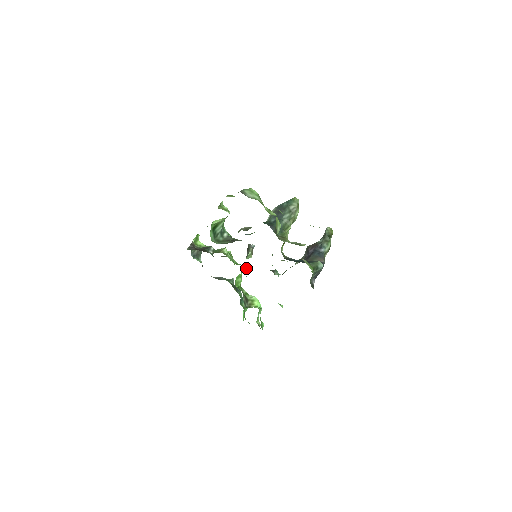
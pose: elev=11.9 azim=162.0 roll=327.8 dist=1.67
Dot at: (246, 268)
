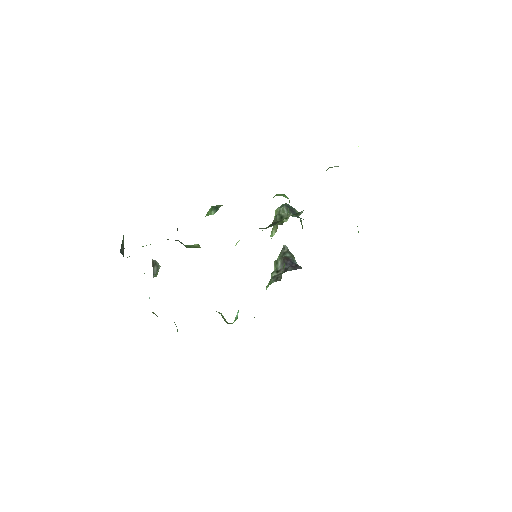
Dot at: occluded
